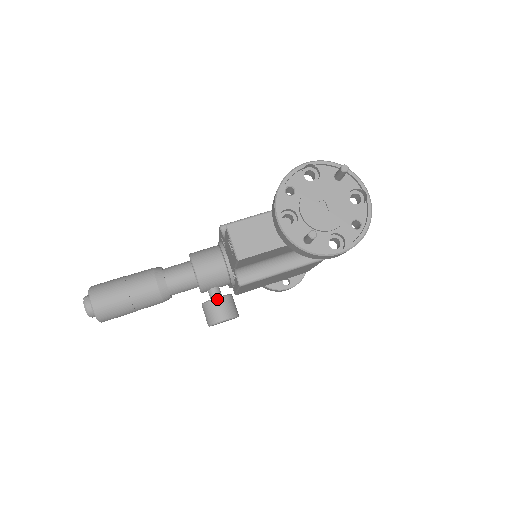
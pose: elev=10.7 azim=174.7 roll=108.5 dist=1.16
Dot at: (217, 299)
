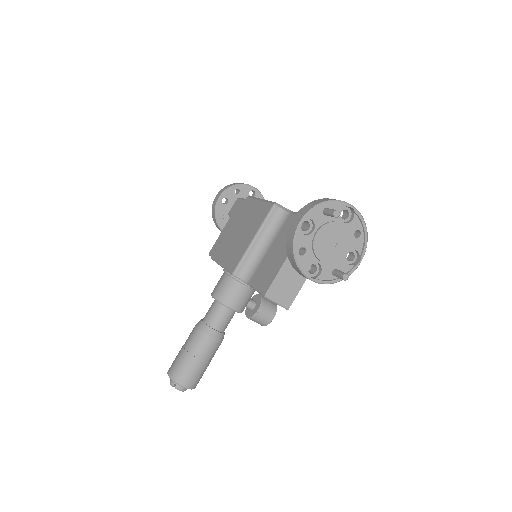
Dot at: (259, 311)
